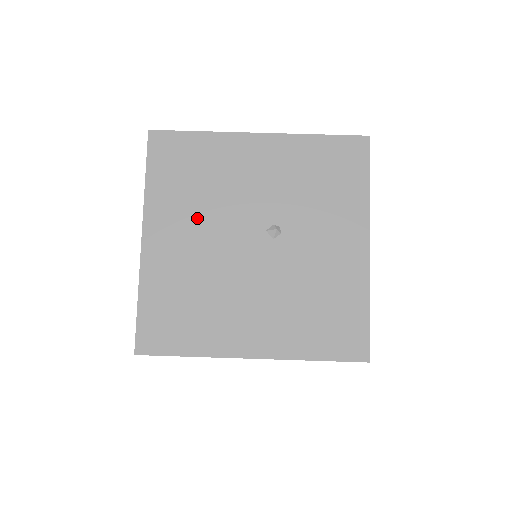
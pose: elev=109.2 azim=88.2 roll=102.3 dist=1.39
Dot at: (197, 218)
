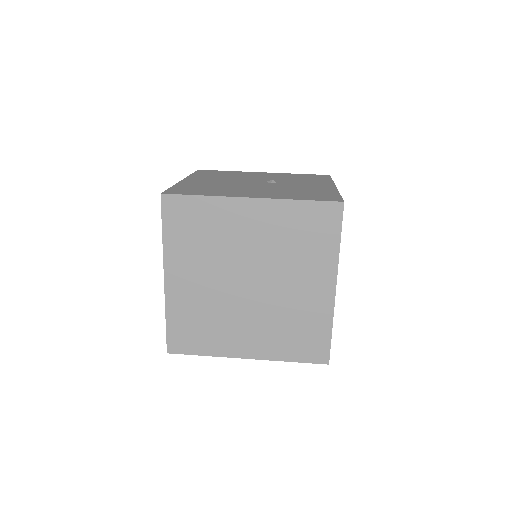
Dot at: (221, 179)
